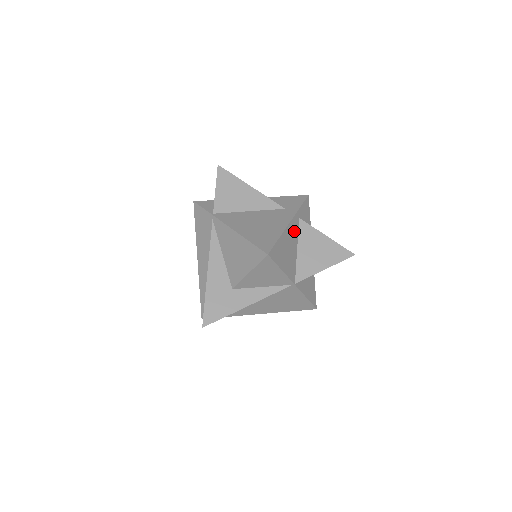
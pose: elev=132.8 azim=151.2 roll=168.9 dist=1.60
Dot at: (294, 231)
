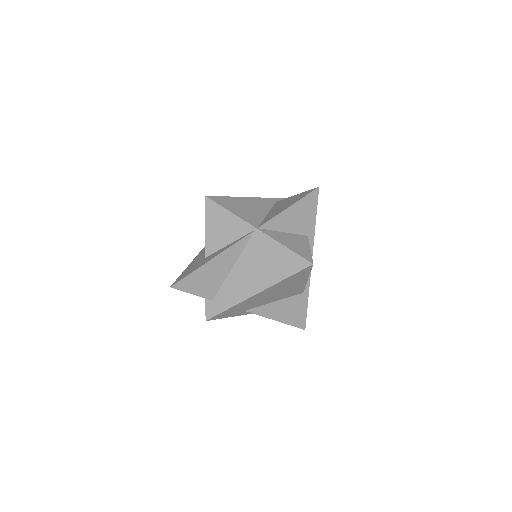
Dot at: (264, 204)
